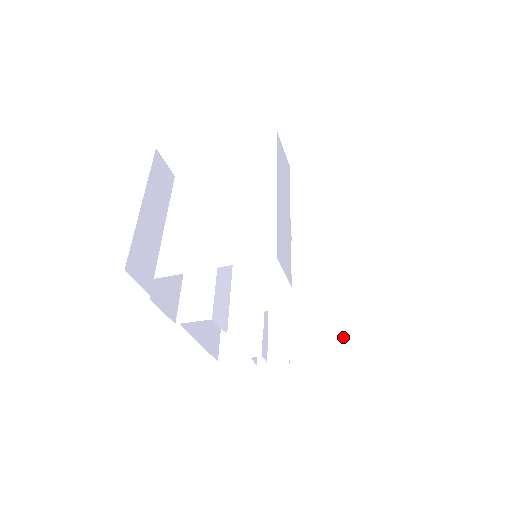
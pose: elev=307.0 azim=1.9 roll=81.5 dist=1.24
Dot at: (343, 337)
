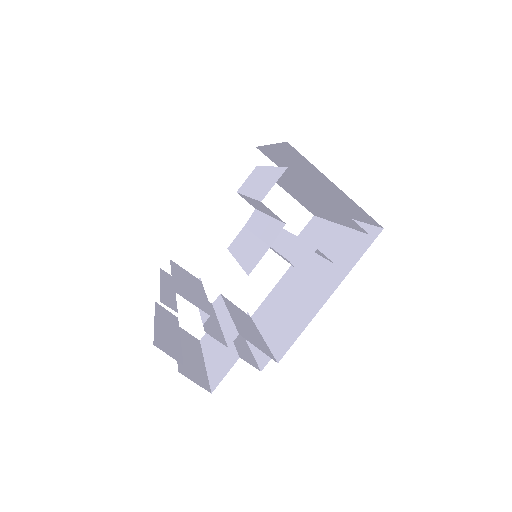
Dot at: (259, 369)
